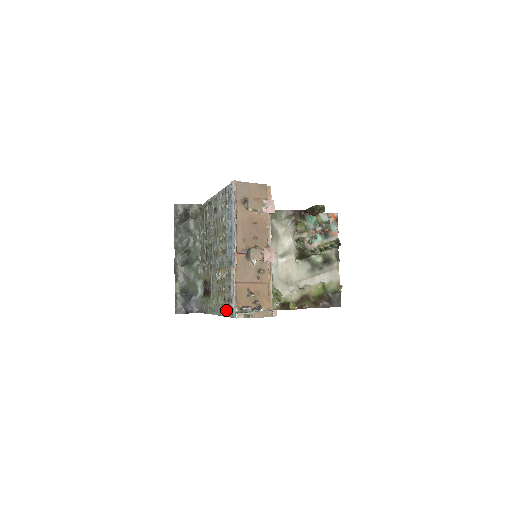
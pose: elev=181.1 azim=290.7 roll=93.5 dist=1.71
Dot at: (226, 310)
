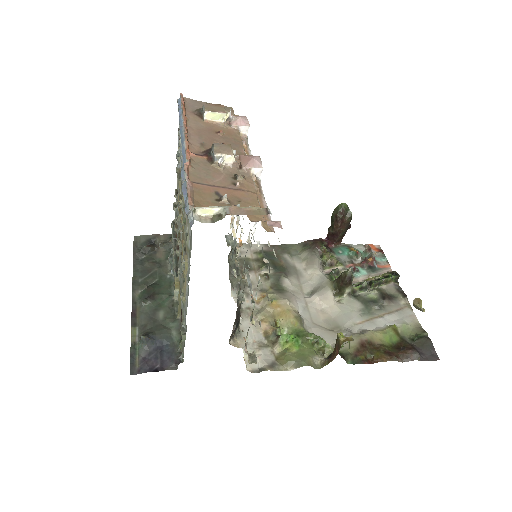
Dot at: (189, 258)
